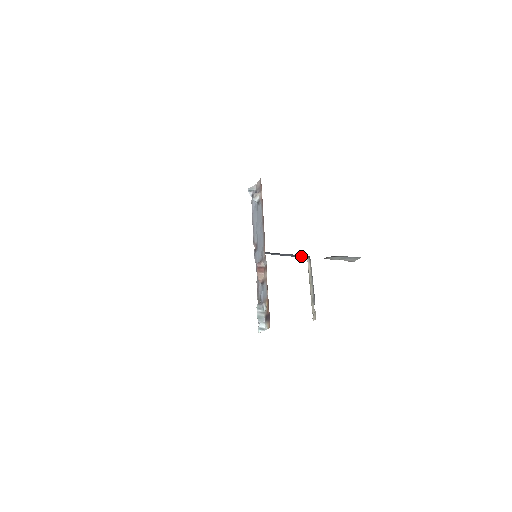
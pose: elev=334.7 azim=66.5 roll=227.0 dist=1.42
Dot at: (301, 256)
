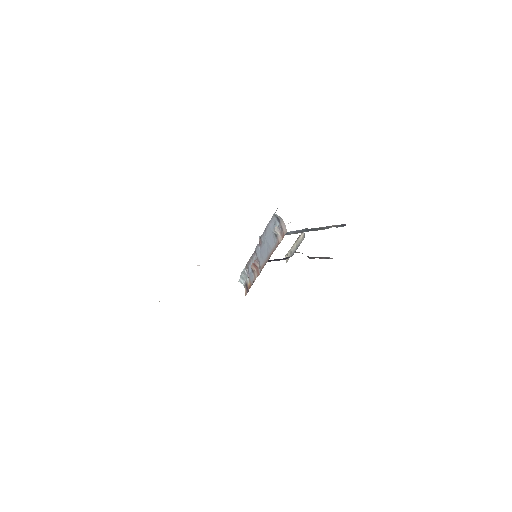
Dot at: occluded
